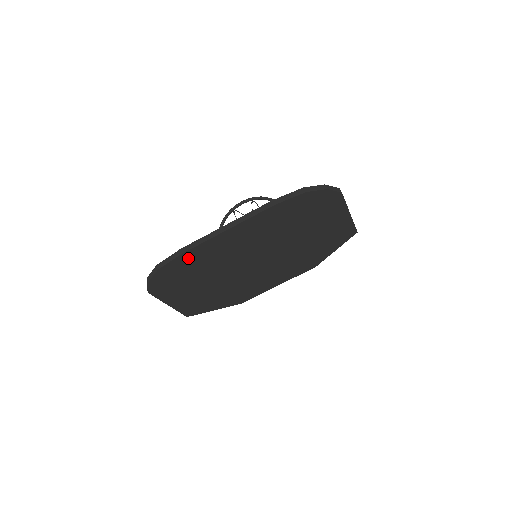
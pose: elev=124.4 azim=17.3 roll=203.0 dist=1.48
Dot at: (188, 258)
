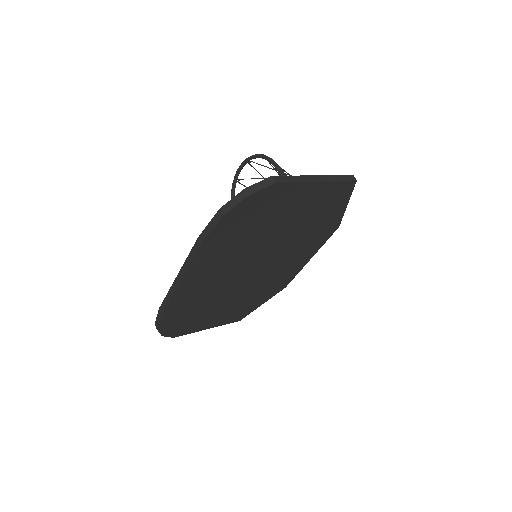
Dot at: (173, 311)
